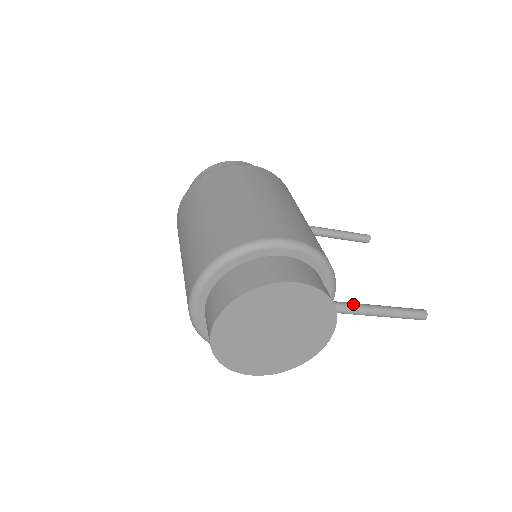
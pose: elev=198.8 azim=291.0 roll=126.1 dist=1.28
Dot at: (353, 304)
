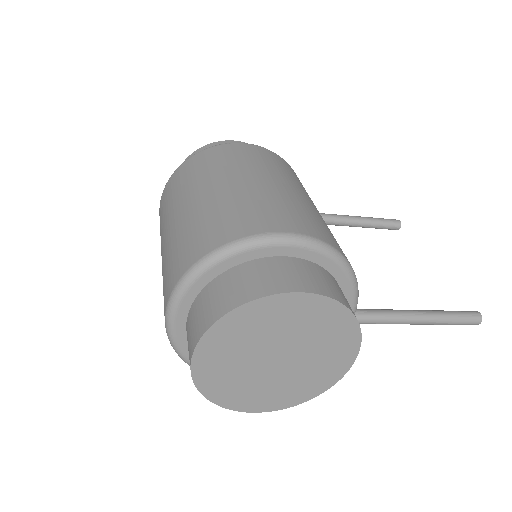
Dot at: (383, 311)
